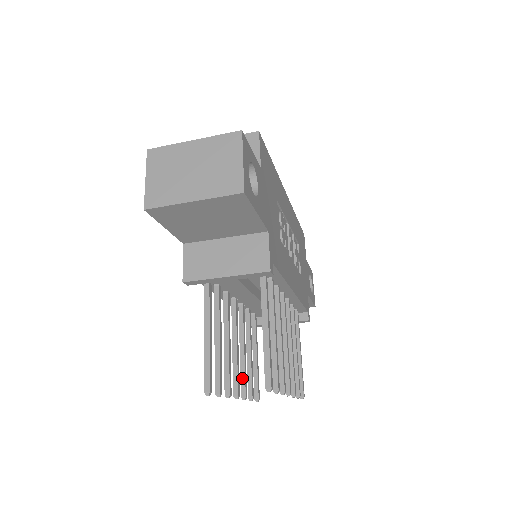
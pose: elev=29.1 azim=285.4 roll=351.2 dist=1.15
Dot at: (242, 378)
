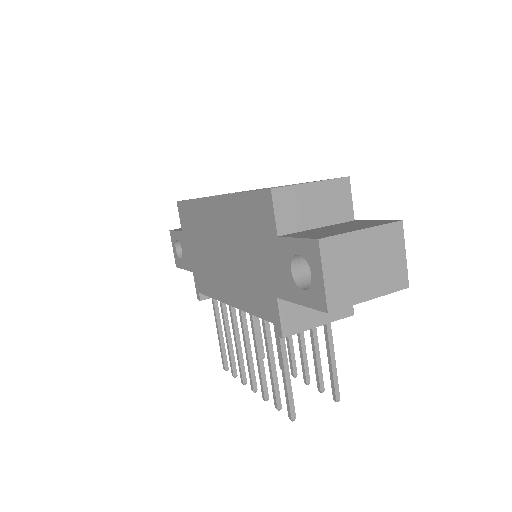
Dot at: (242, 367)
